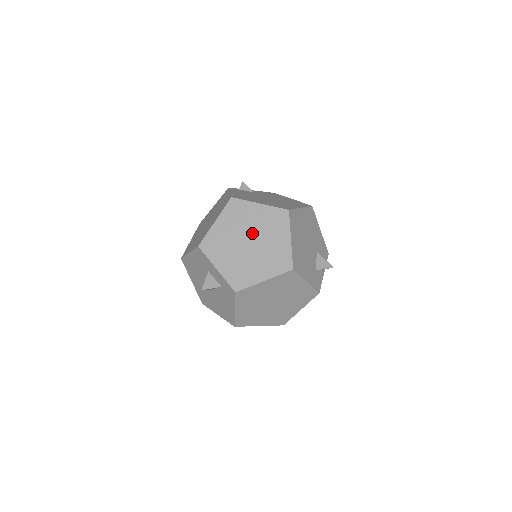
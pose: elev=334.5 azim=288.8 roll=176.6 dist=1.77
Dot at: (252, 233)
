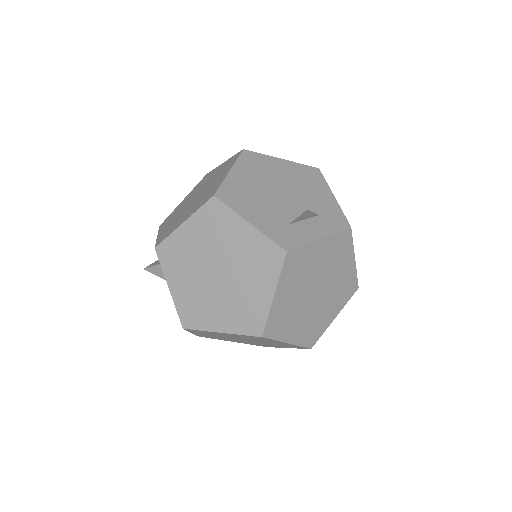
Dot at: (202, 189)
